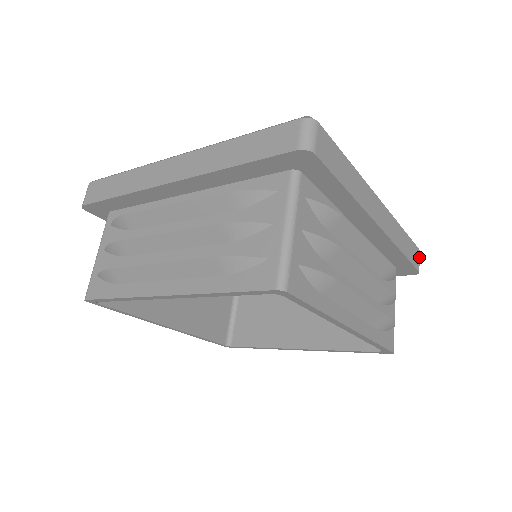
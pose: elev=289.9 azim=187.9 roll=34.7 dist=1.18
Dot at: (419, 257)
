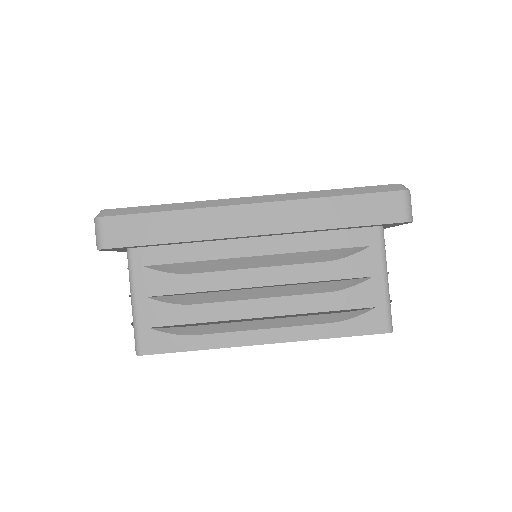
Dot at: occluded
